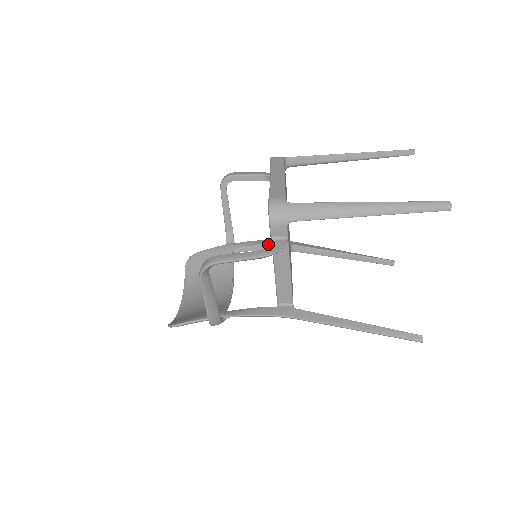
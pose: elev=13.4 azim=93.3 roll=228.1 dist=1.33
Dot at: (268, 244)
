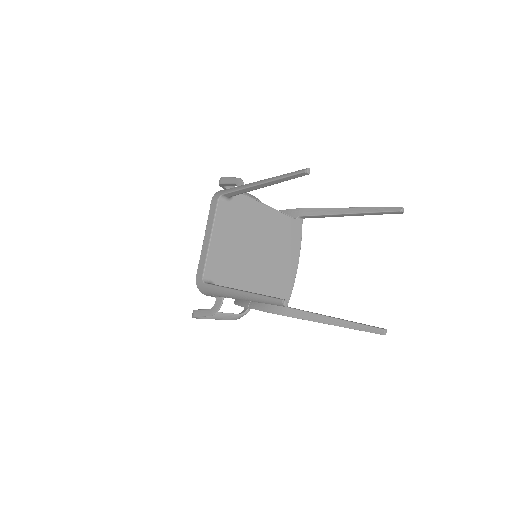
Dot at: occluded
